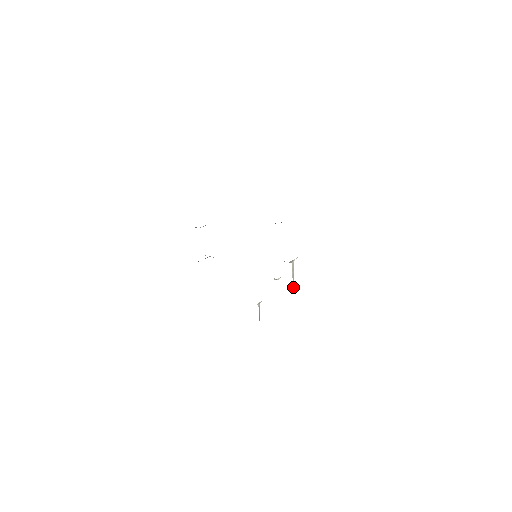
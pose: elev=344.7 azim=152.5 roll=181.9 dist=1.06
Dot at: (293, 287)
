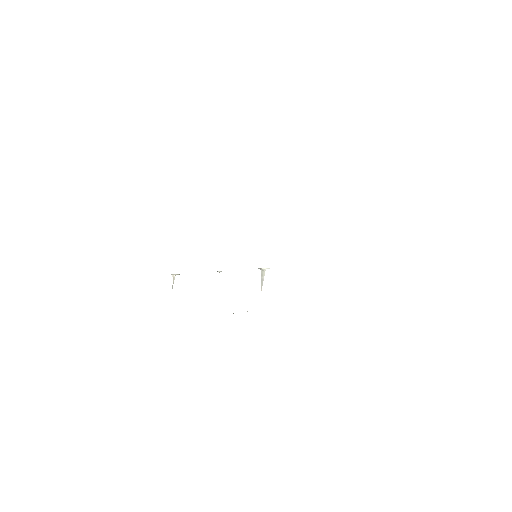
Dot at: (261, 288)
